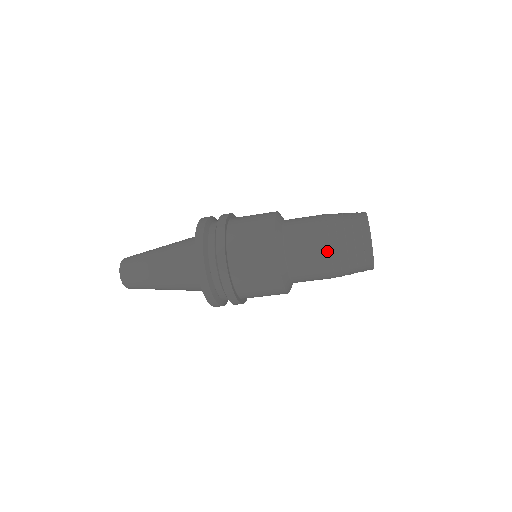
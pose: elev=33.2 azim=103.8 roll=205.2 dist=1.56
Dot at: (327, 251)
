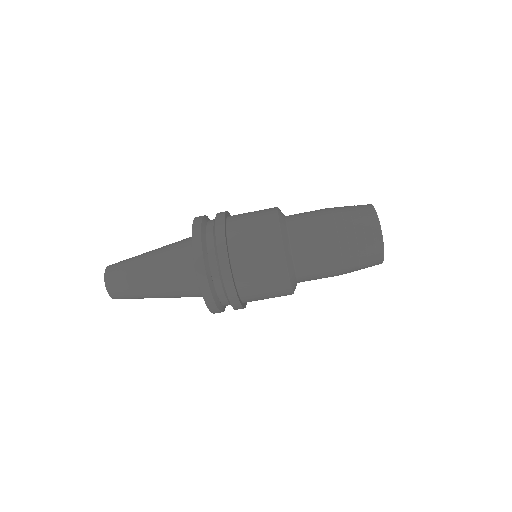
Dot at: (338, 259)
